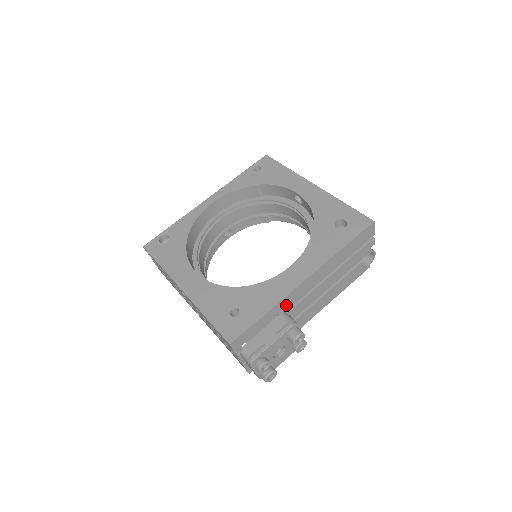
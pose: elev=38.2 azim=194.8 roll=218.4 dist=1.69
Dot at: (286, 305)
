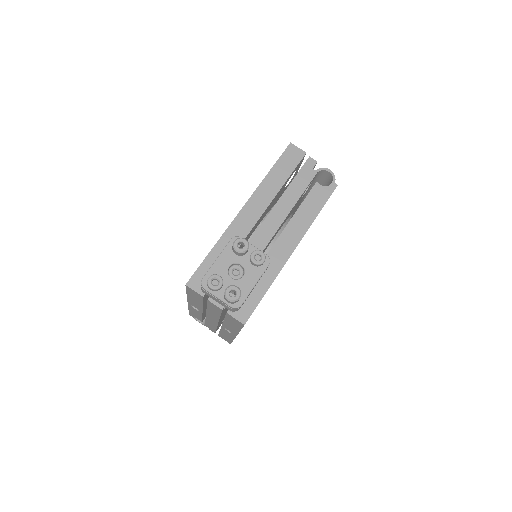
Dot at: occluded
